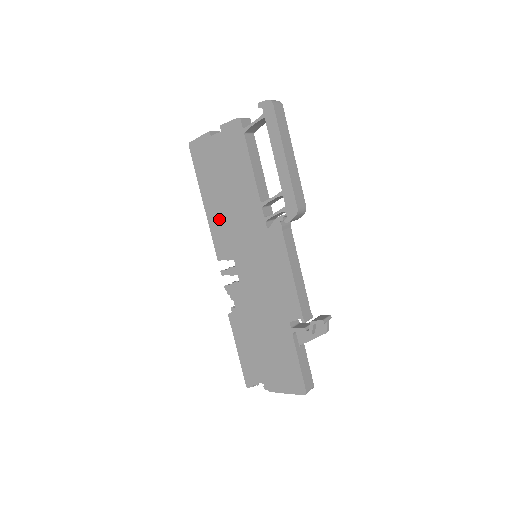
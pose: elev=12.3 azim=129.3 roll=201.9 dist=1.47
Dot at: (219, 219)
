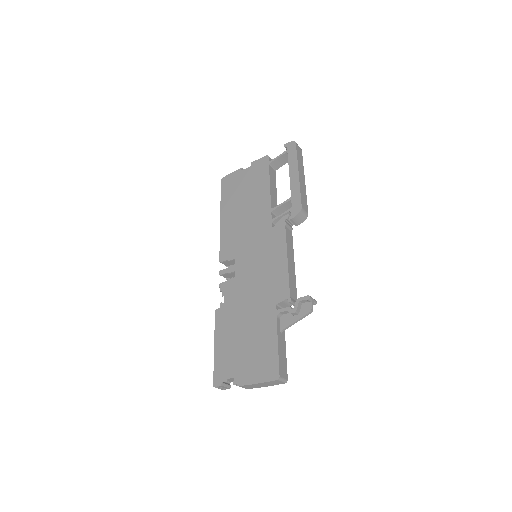
Dot at: (231, 228)
